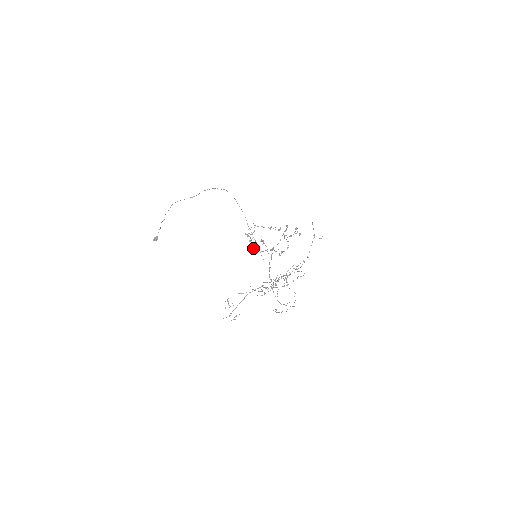
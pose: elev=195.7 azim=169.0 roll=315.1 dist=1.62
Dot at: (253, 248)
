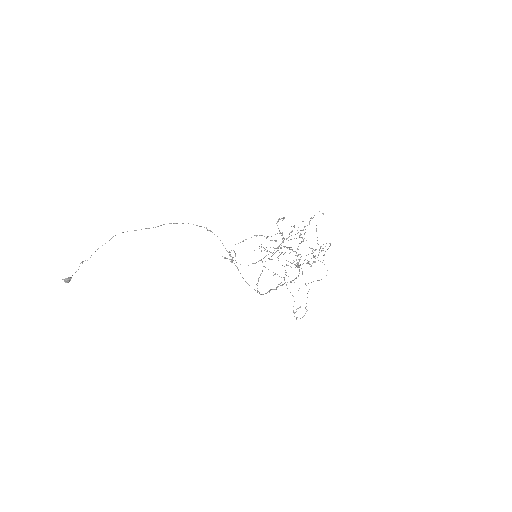
Dot at: (240, 264)
